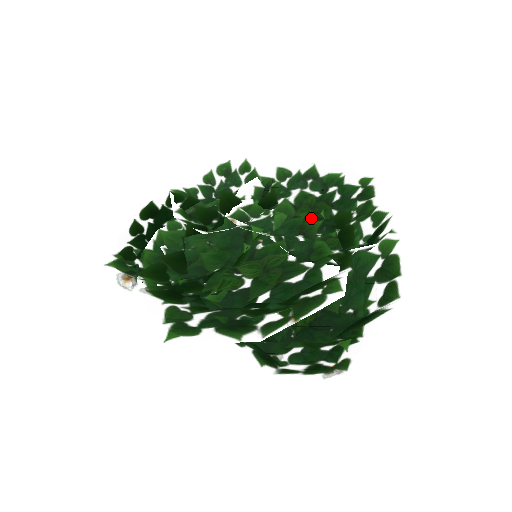
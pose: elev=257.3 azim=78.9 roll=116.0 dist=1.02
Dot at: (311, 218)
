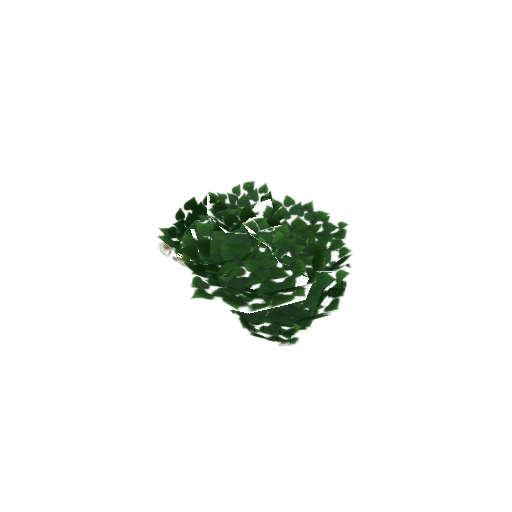
Dot at: (299, 242)
